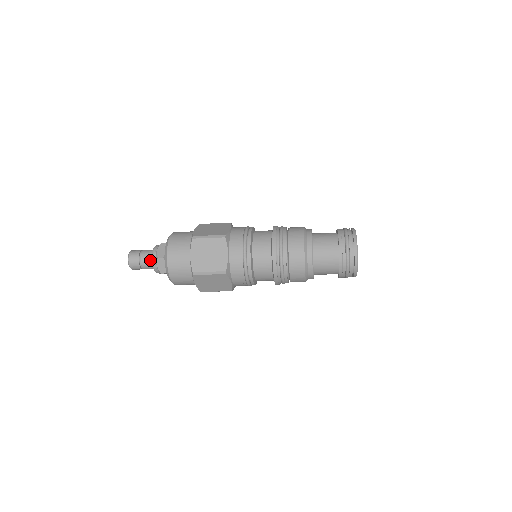
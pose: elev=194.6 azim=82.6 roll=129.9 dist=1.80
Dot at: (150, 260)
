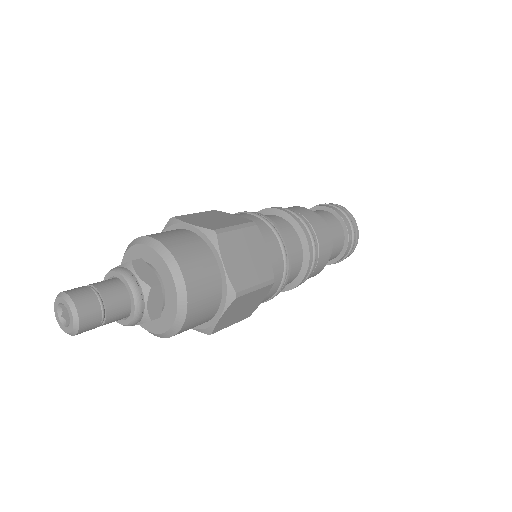
Dot at: (124, 299)
